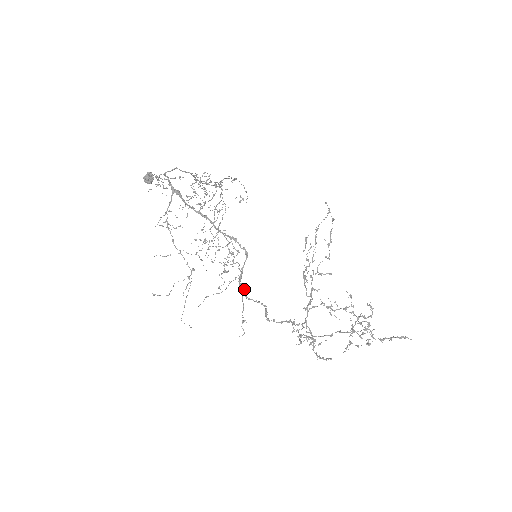
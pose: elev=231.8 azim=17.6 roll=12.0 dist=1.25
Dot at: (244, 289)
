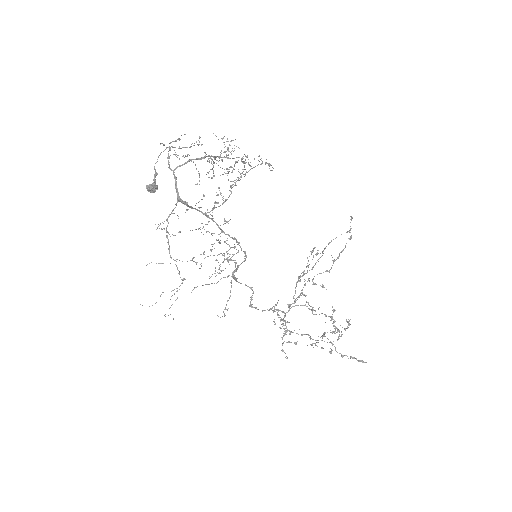
Dot at: (236, 278)
